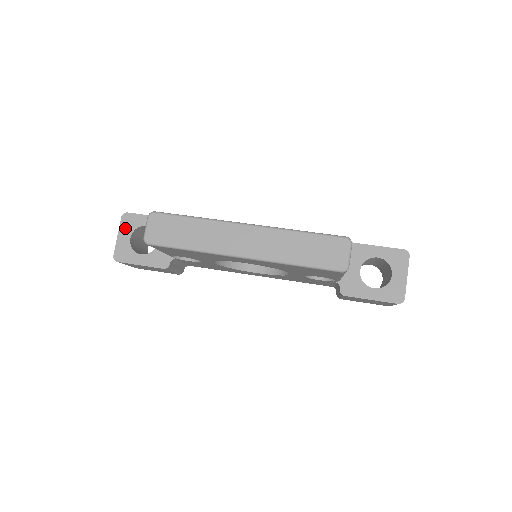
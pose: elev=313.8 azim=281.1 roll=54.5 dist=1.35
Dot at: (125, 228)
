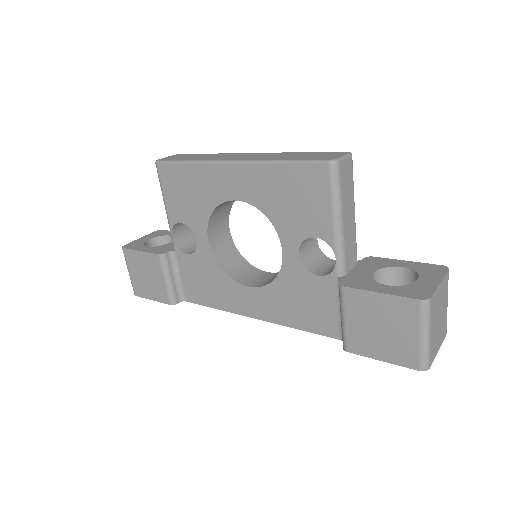
Dot at: (151, 235)
